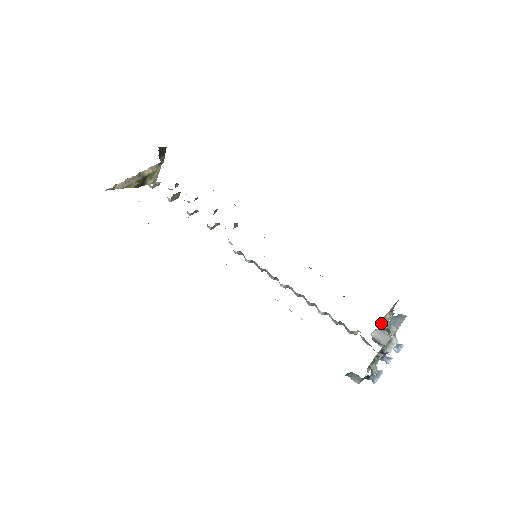
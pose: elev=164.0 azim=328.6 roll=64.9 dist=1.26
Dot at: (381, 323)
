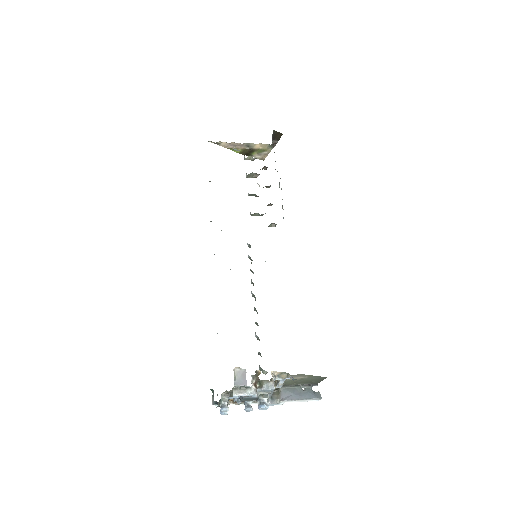
Dot at: occluded
